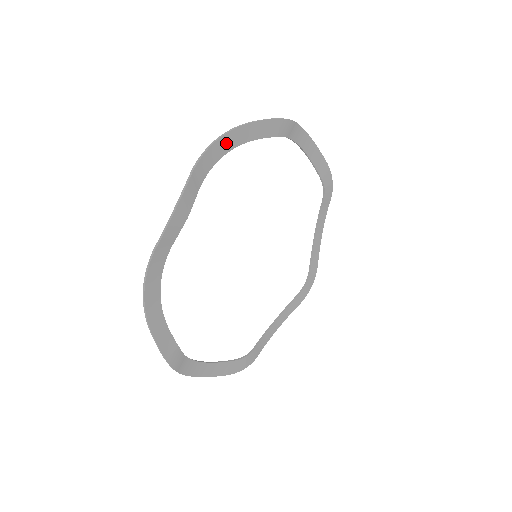
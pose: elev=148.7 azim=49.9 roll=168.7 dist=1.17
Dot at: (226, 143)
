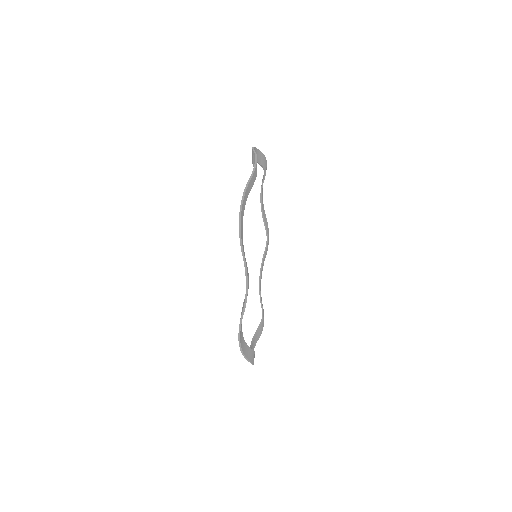
Dot at: (242, 211)
